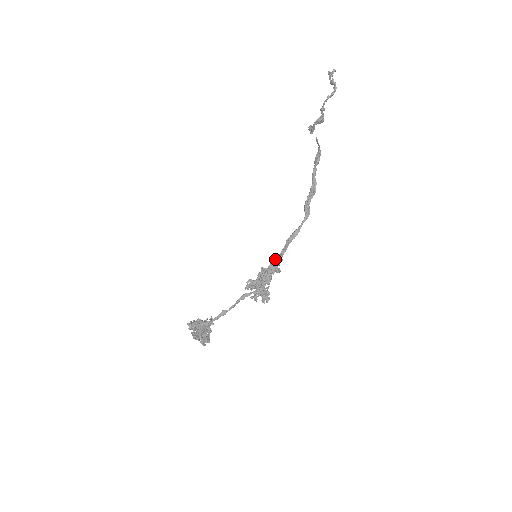
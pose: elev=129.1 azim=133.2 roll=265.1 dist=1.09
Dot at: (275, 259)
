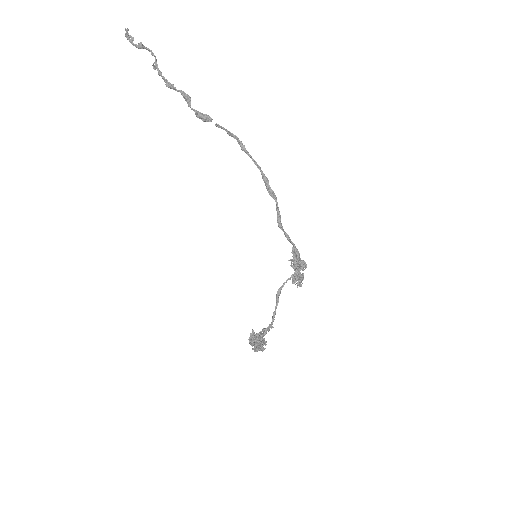
Dot at: (295, 248)
